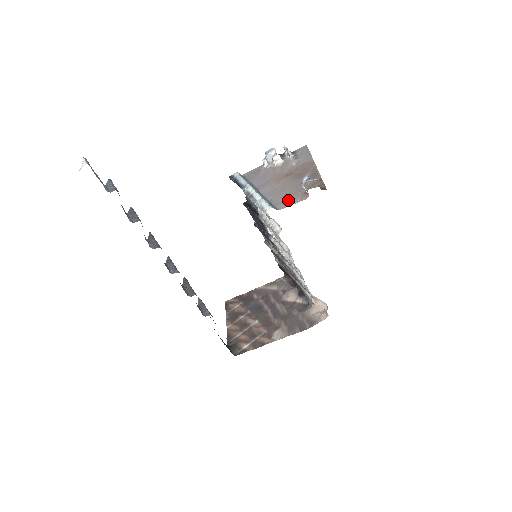
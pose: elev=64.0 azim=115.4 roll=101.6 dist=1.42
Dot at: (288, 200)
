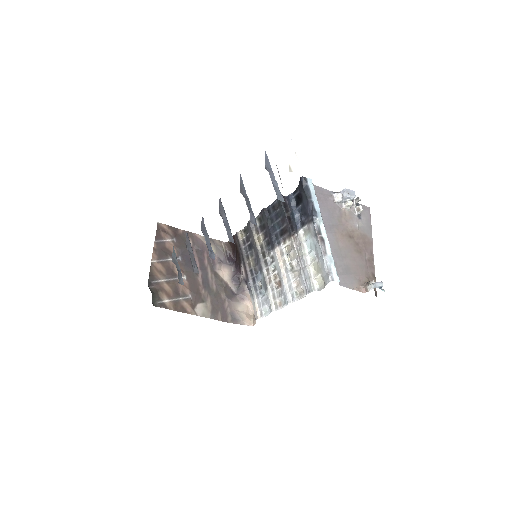
Dot at: (349, 278)
